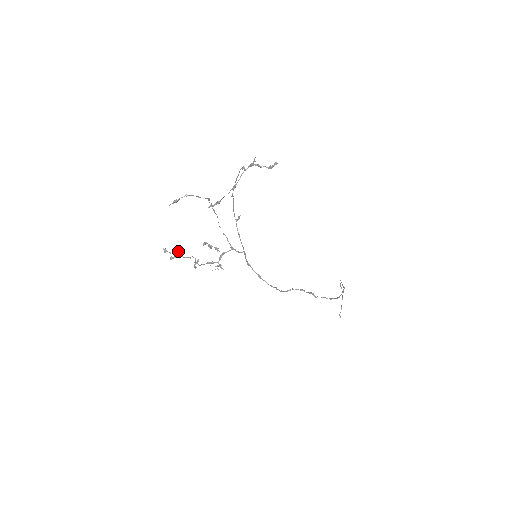
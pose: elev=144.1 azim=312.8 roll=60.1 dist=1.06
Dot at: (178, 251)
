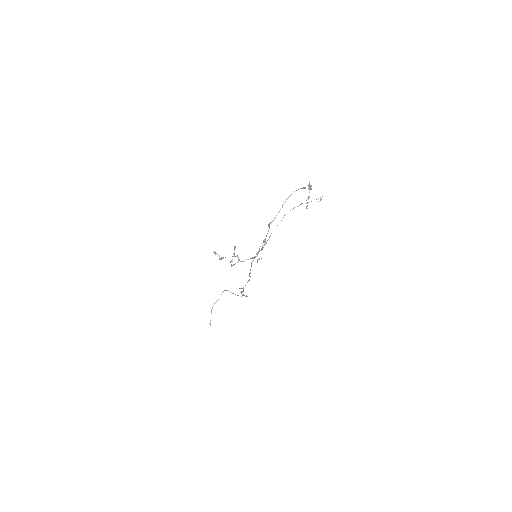
Dot at: occluded
